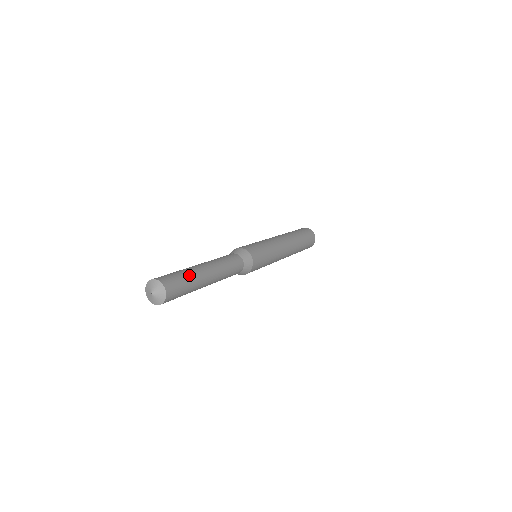
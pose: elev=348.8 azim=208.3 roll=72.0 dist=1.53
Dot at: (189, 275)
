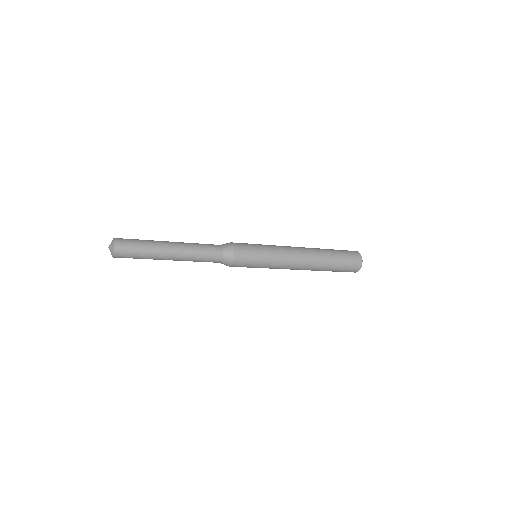
Dot at: (147, 245)
